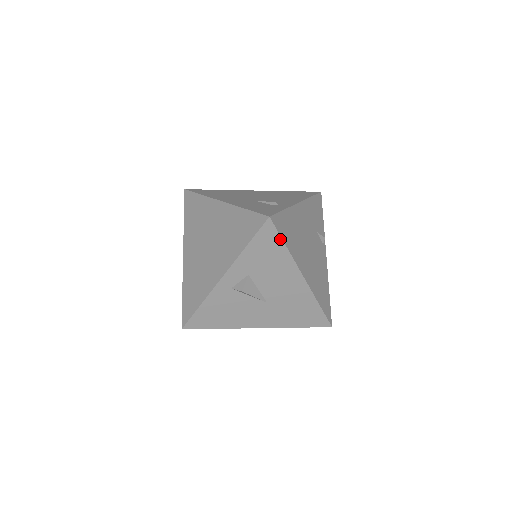
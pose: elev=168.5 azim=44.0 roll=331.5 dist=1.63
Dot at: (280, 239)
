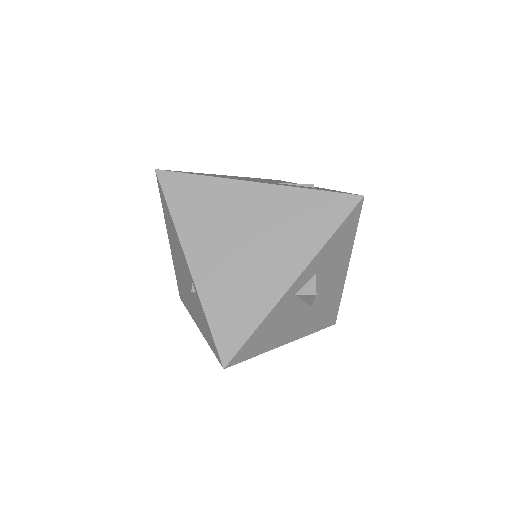
Dot at: (357, 224)
